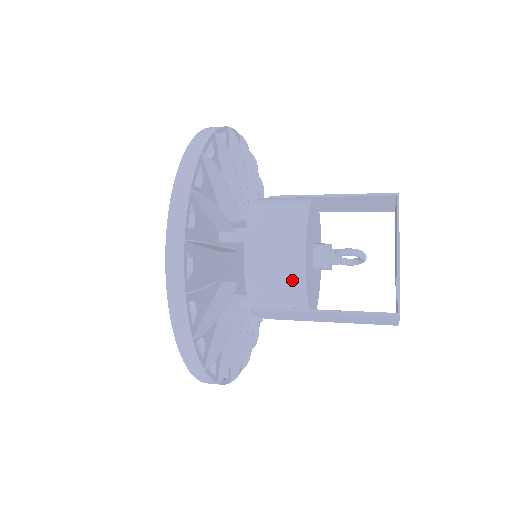
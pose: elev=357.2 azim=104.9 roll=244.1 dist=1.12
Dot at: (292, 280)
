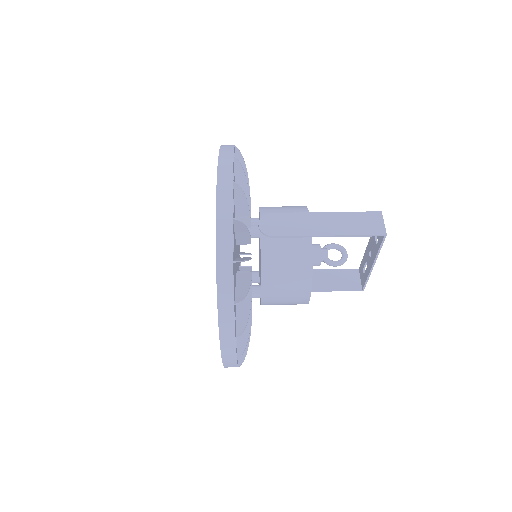
Dot at: occluded
